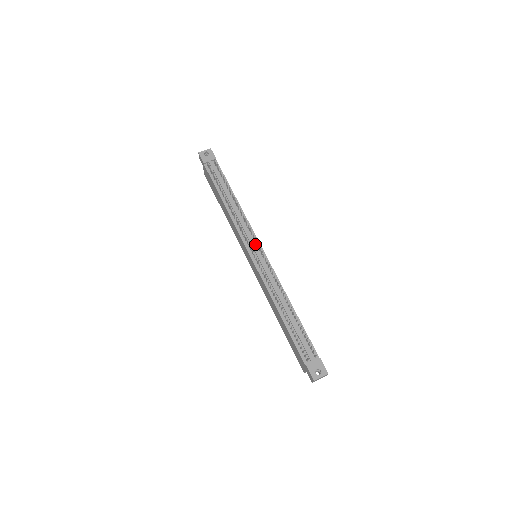
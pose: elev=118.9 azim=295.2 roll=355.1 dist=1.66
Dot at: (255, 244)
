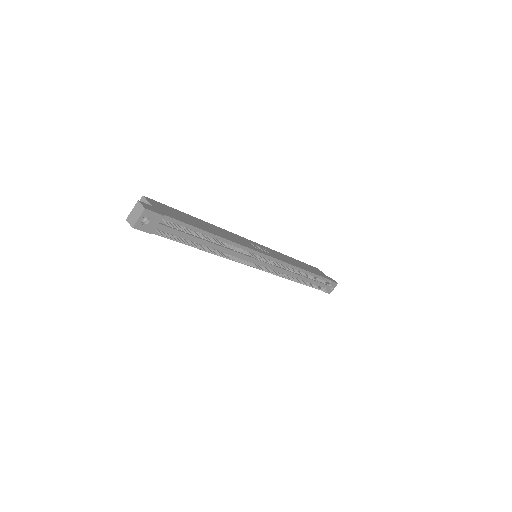
Dot at: occluded
